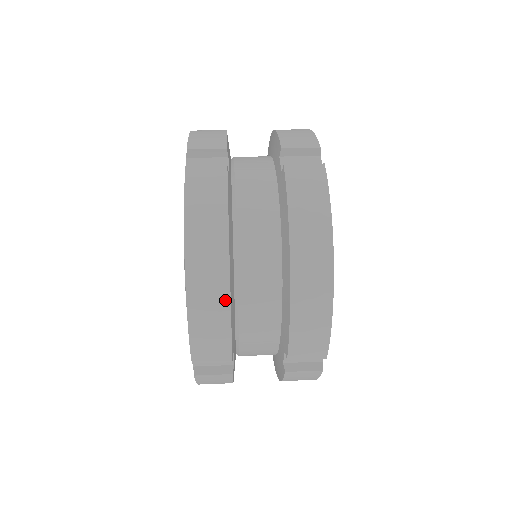
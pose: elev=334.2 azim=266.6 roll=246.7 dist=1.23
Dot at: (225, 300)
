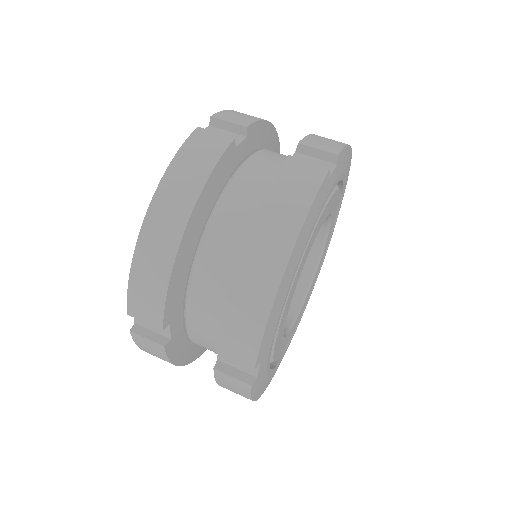
Dot at: (170, 258)
